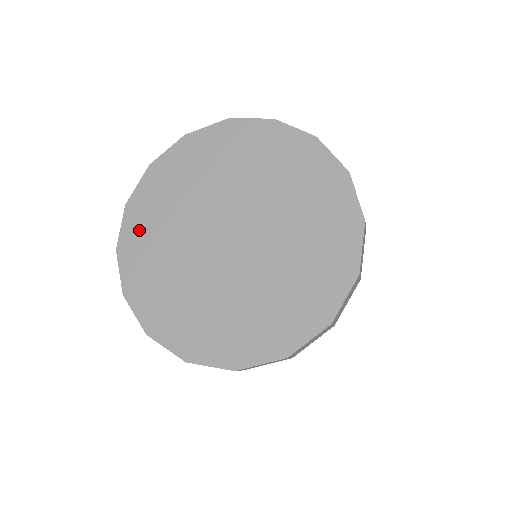
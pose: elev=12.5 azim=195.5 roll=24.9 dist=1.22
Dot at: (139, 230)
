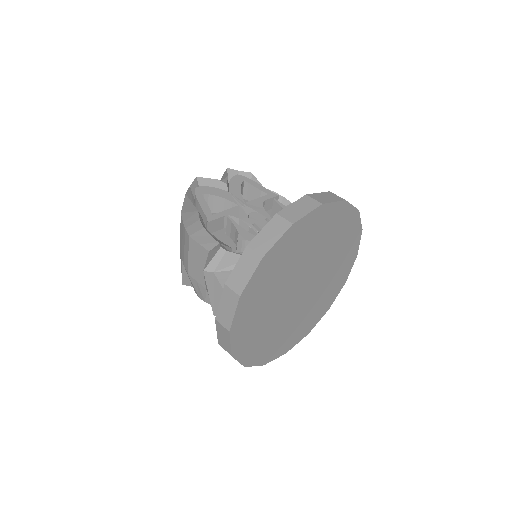
Dot at: (262, 281)
